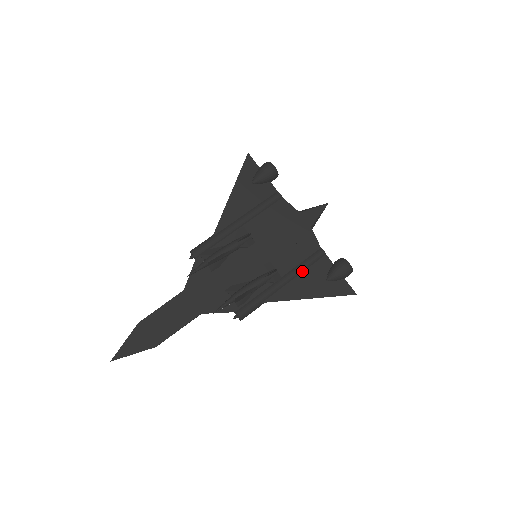
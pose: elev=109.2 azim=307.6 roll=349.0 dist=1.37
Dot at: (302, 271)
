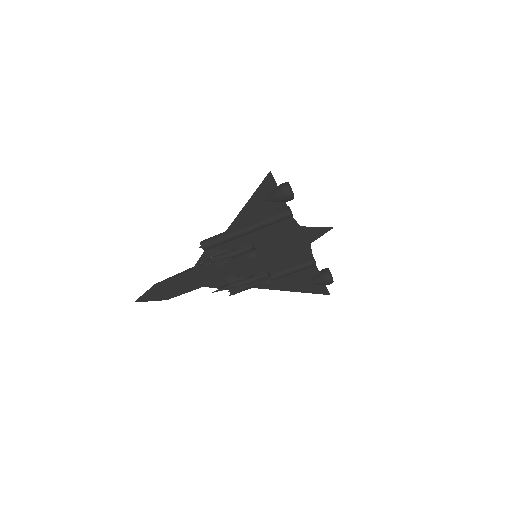
Dot at: (291, 273)
